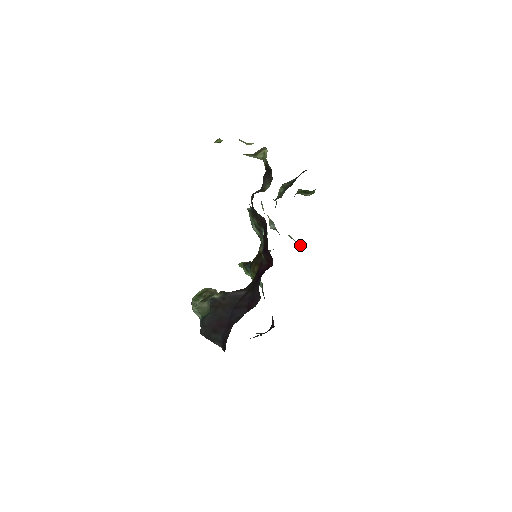
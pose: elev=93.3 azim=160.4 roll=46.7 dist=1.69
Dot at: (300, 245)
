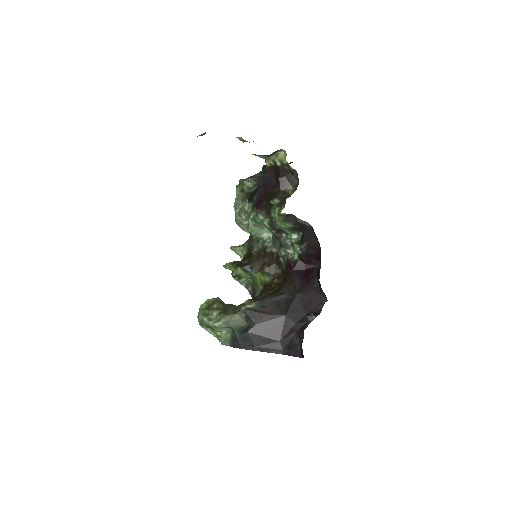
Dot at: occluded
